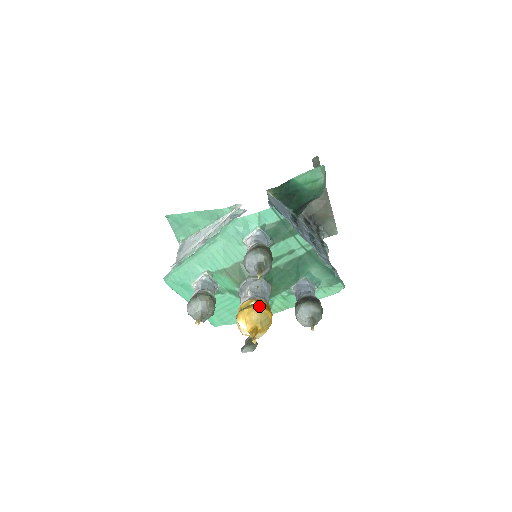
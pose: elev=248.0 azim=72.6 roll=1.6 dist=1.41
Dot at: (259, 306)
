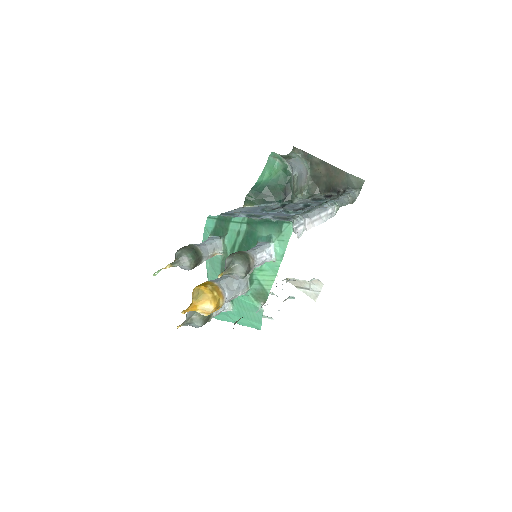
Dot at: (195, 287)
